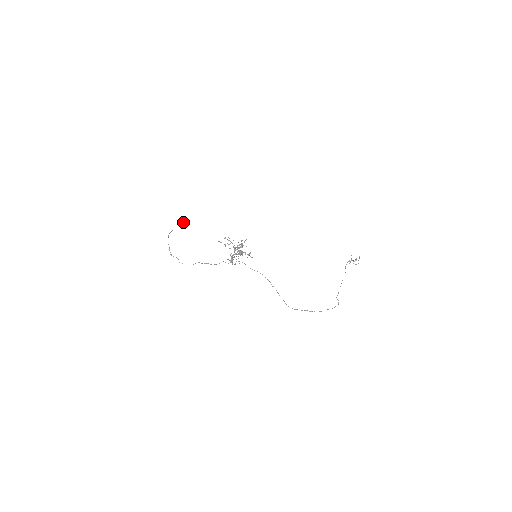
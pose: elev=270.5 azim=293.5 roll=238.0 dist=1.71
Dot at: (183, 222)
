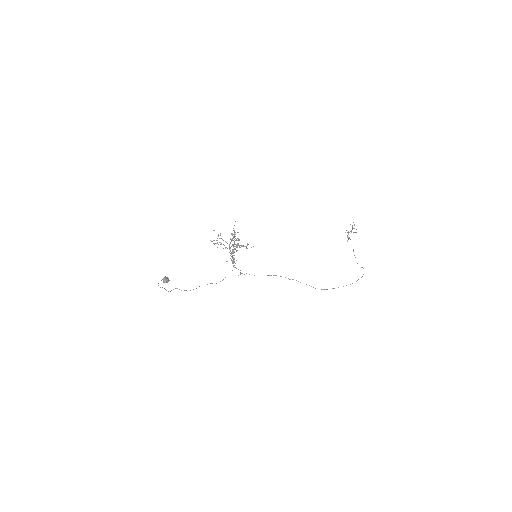
Dot at: (168, 280)
